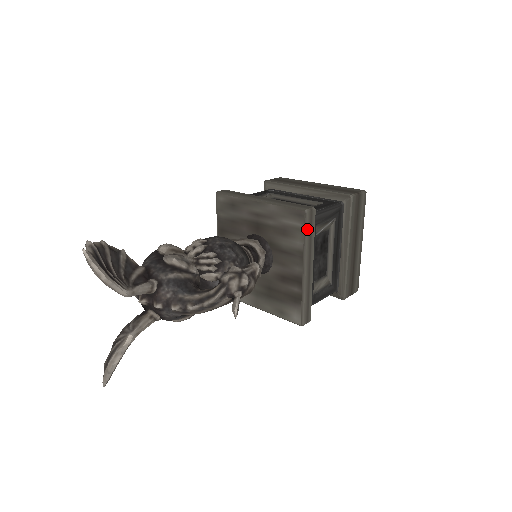
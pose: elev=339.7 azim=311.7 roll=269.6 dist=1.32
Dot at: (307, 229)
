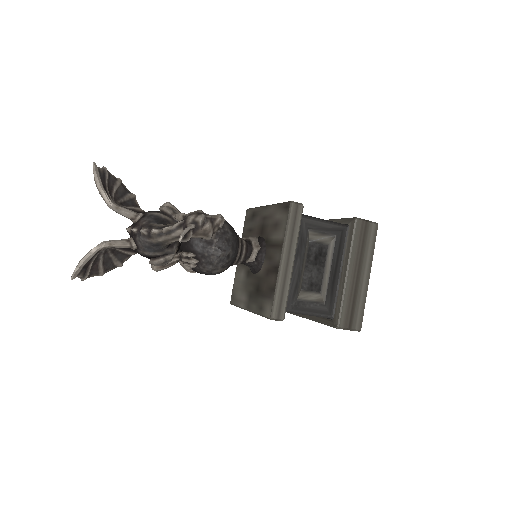
Dot at: (290, 219)
